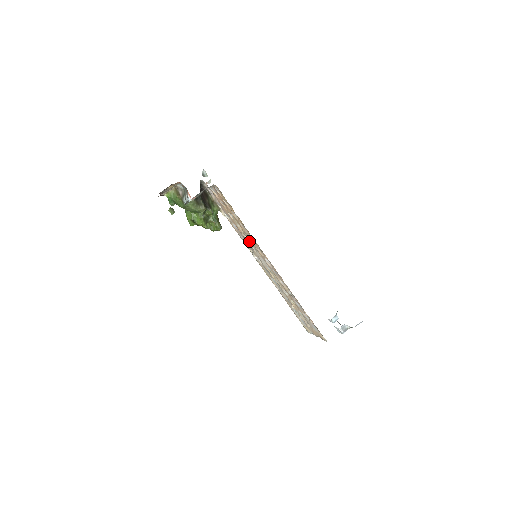
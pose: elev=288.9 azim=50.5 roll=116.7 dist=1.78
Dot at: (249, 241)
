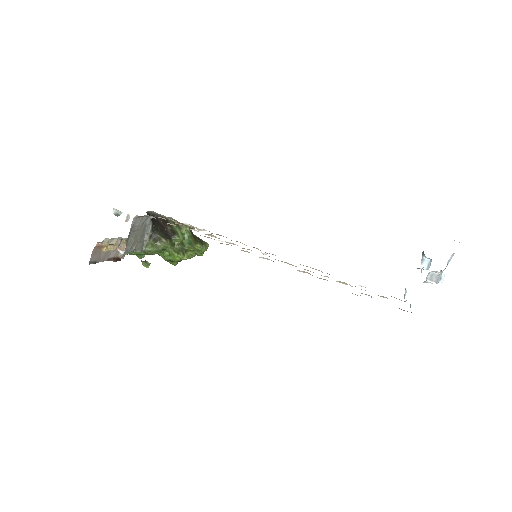
Dot at: (235, 244)
